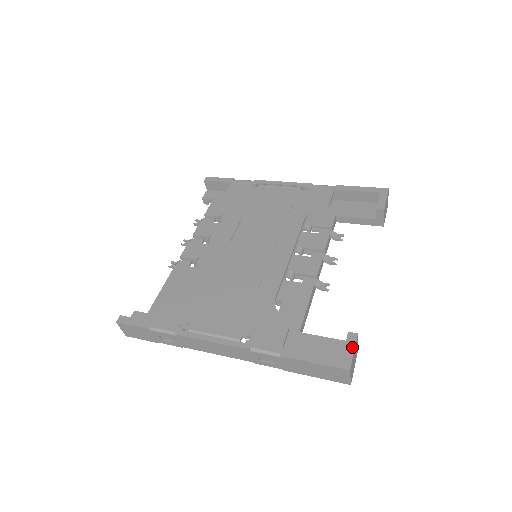
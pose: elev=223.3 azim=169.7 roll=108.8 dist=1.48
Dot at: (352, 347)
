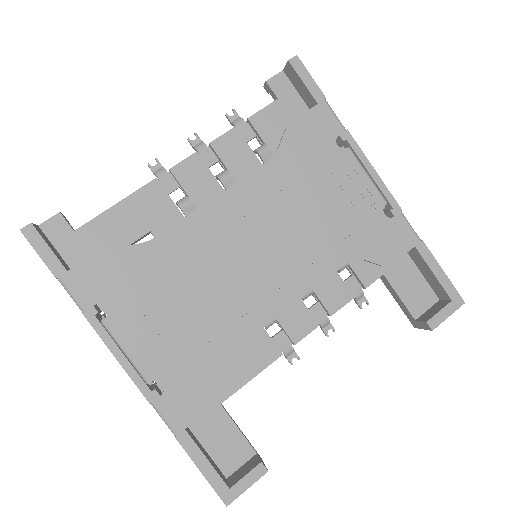
Dot at: (250, 483)
